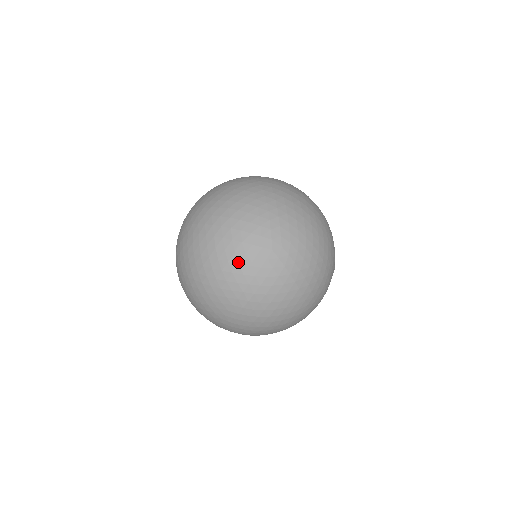
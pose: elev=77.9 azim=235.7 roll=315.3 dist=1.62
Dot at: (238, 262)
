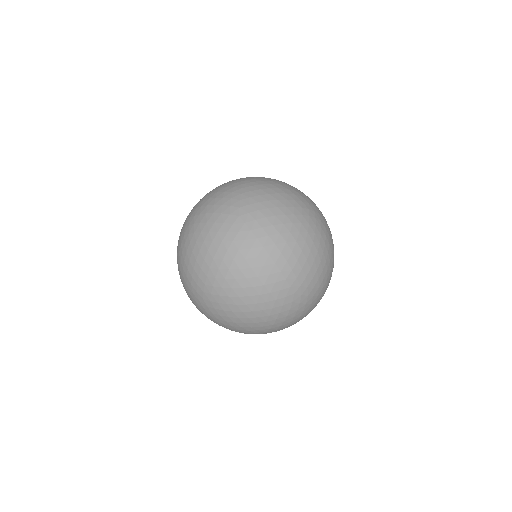
Dot at: (265, 283)
